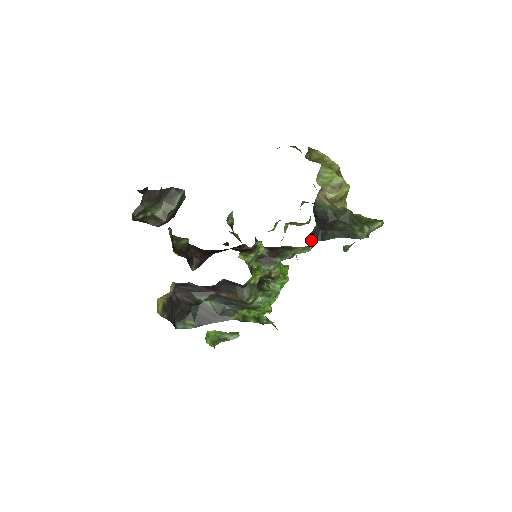
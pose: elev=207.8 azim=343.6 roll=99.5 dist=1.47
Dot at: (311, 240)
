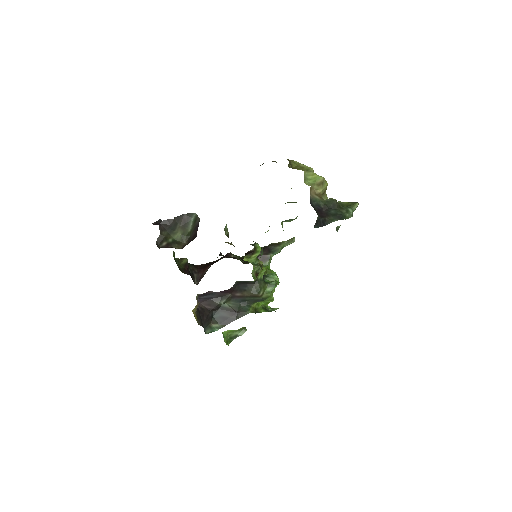
Dot at: (317, 227)
